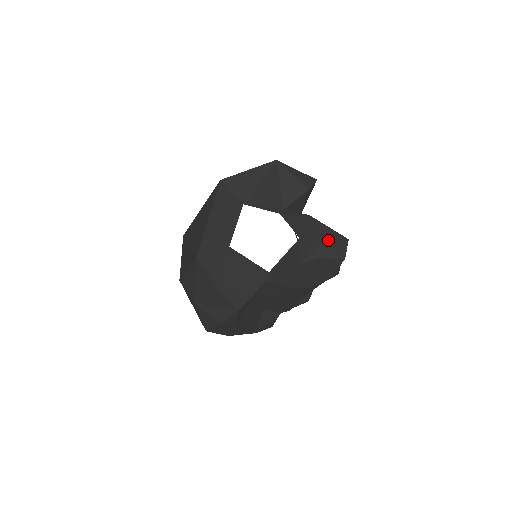
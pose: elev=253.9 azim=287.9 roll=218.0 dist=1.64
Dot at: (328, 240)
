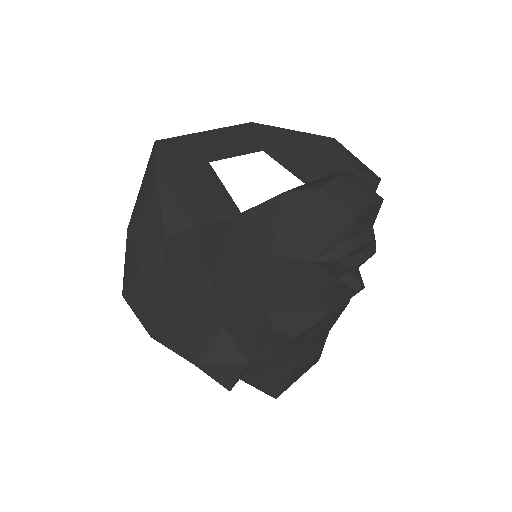
Dot at: (346, 178)
